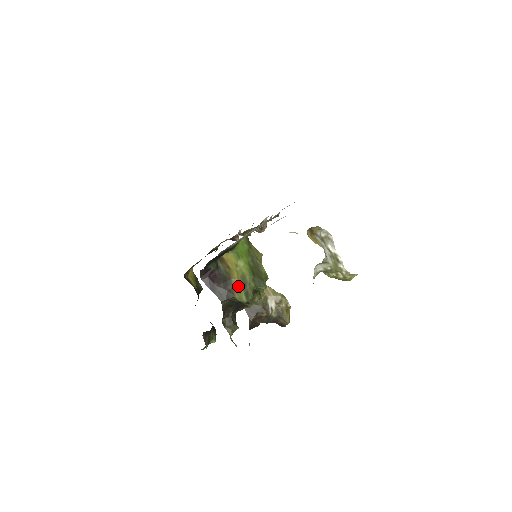
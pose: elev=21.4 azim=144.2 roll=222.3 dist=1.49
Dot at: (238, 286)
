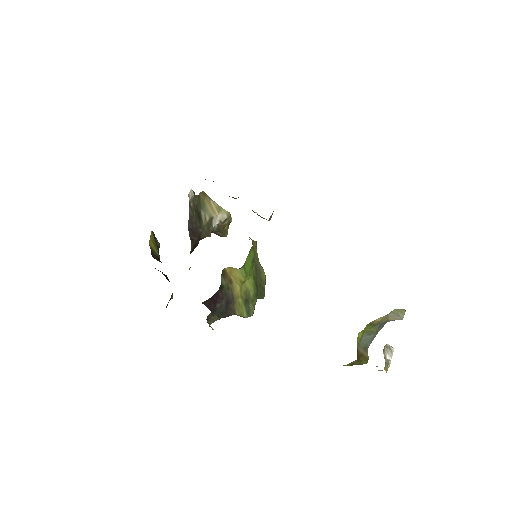
Dot at: (240, 302)
